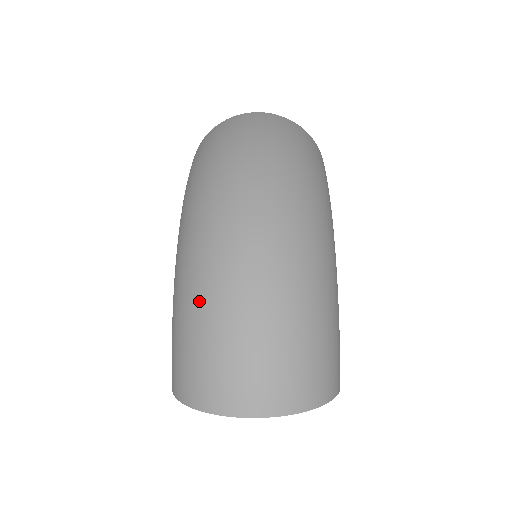
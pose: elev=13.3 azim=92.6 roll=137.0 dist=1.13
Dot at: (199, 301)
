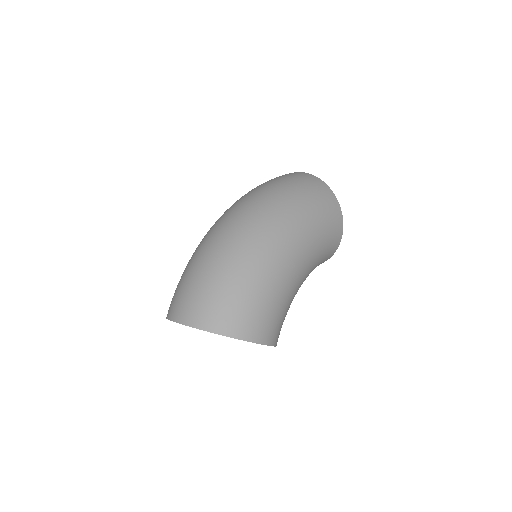
Dot at: (190, 259)
